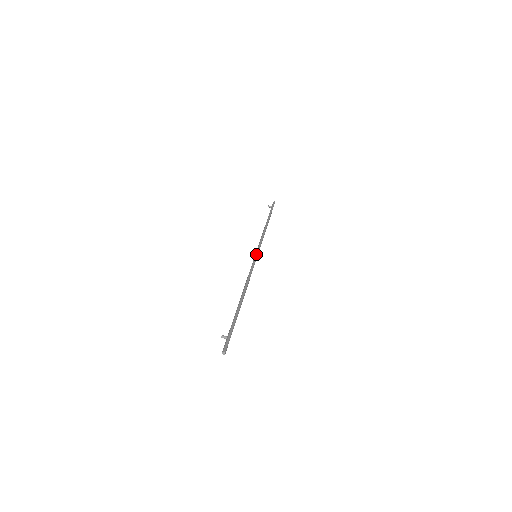
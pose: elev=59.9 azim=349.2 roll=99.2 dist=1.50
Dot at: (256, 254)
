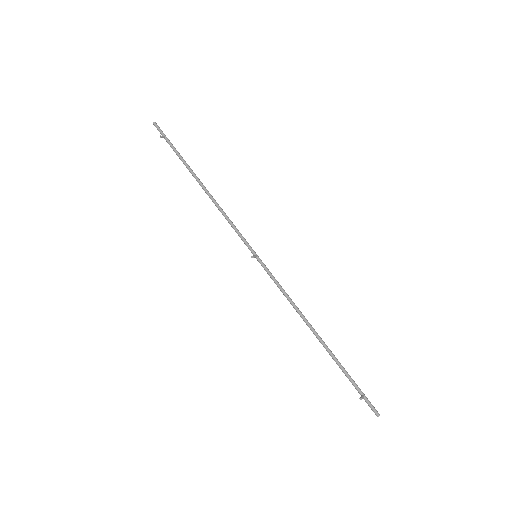
Dot at: (256, 254)
